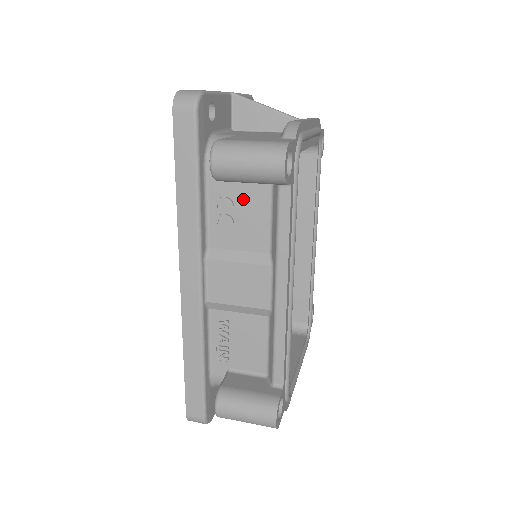
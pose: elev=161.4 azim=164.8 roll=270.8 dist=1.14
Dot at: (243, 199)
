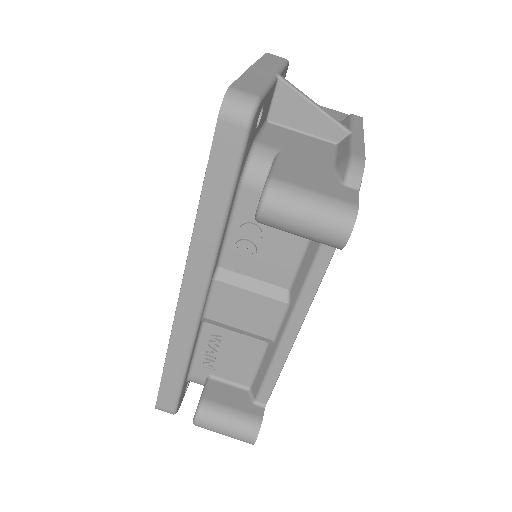
Dot at: (275, 231)
